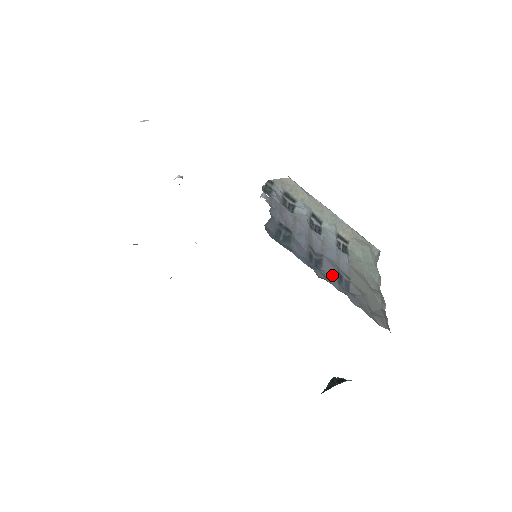
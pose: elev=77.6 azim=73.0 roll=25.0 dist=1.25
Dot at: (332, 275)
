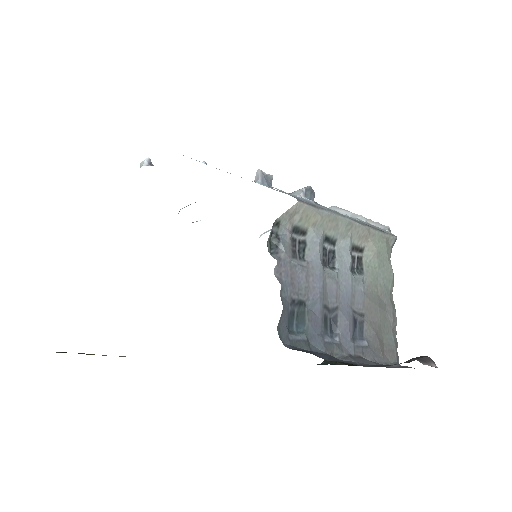
Dot at: (347, 335)
